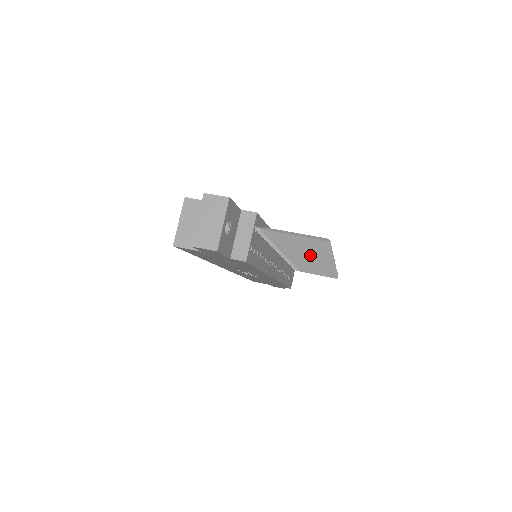
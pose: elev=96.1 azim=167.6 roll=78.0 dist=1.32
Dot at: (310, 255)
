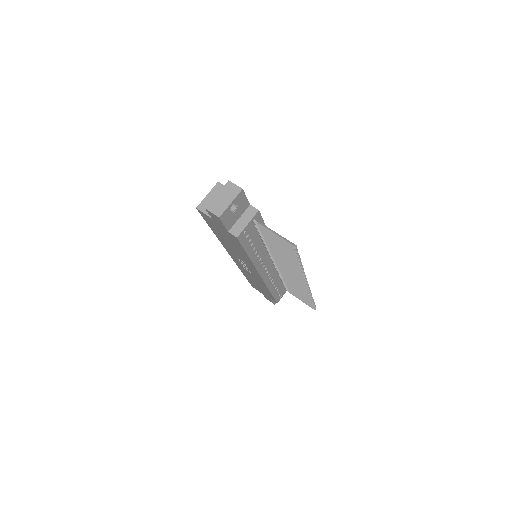
Dot at: (290, 265)
